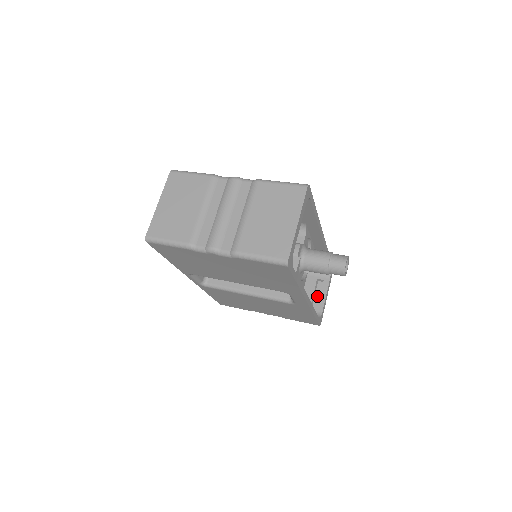
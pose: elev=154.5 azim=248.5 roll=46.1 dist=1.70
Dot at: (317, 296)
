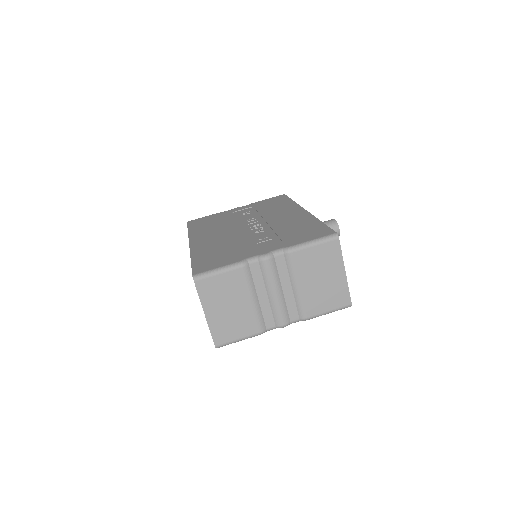
Dot at: occluded
